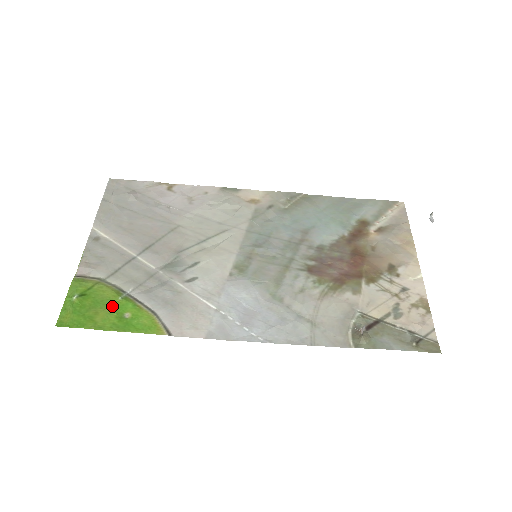
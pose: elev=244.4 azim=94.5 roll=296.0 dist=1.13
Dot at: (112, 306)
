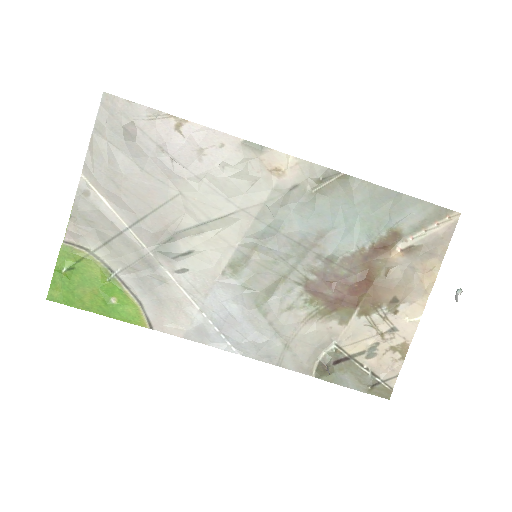
Dot at: (99, 288)
